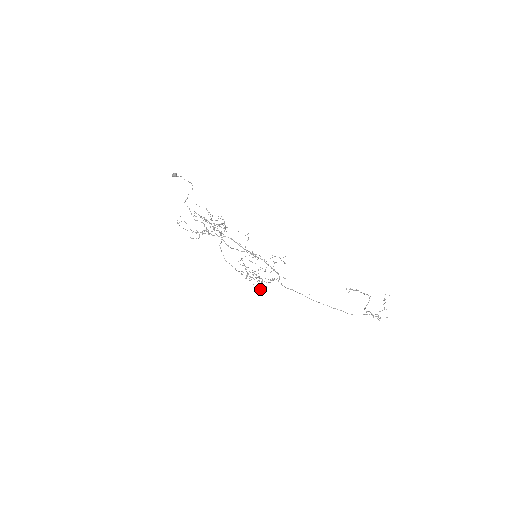
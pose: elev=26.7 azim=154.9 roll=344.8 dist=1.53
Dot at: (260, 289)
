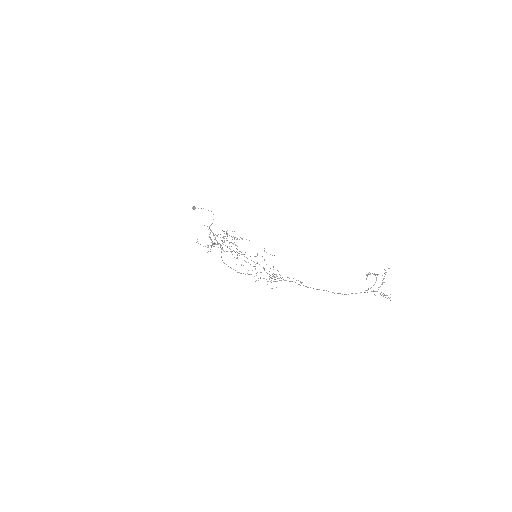
Dot at: (276, 287)
